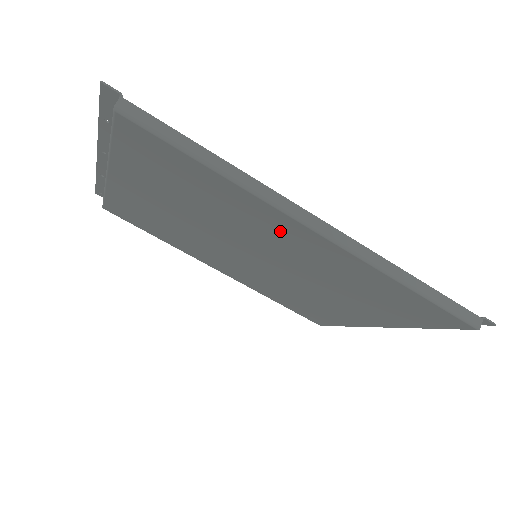
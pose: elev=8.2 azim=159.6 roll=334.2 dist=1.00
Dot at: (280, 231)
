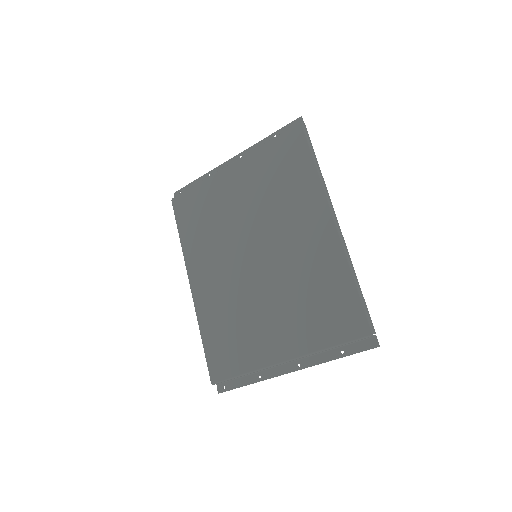
Dot at: (308, 219)
